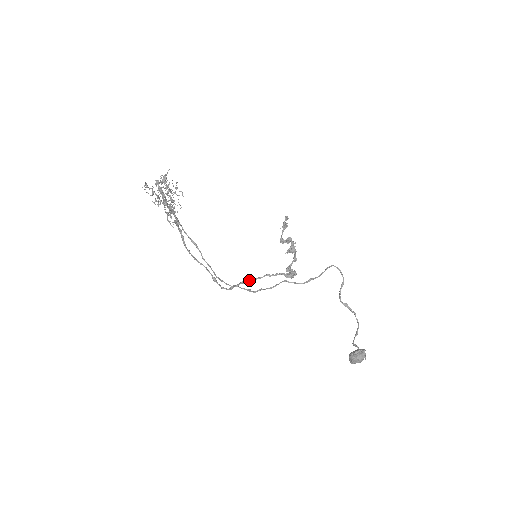
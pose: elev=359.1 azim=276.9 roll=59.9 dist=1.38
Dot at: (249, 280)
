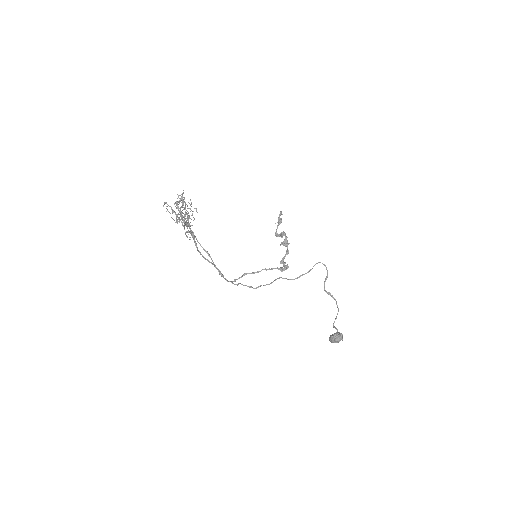
Dot at: (249, 273)
